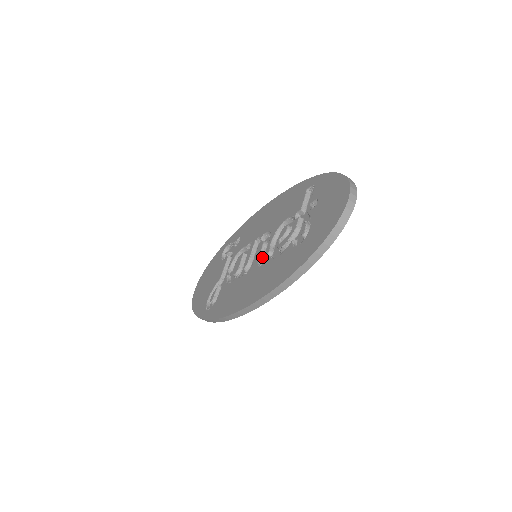
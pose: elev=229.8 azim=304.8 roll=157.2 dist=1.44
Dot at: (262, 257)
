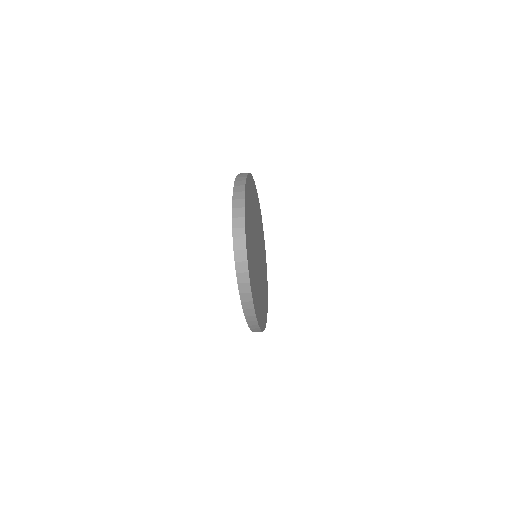
Dot at: occluded
